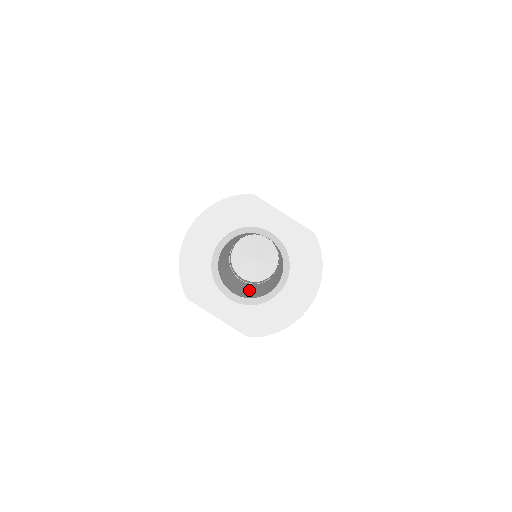
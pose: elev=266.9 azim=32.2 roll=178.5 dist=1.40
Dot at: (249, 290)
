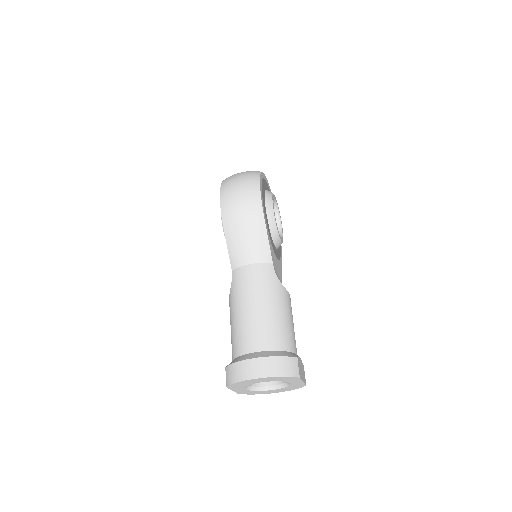
Dot at: occluded
